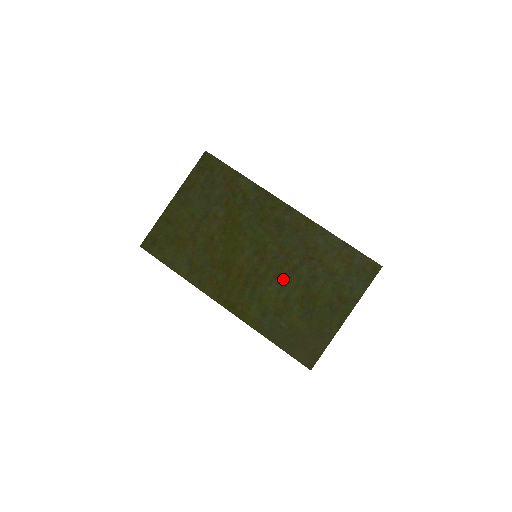
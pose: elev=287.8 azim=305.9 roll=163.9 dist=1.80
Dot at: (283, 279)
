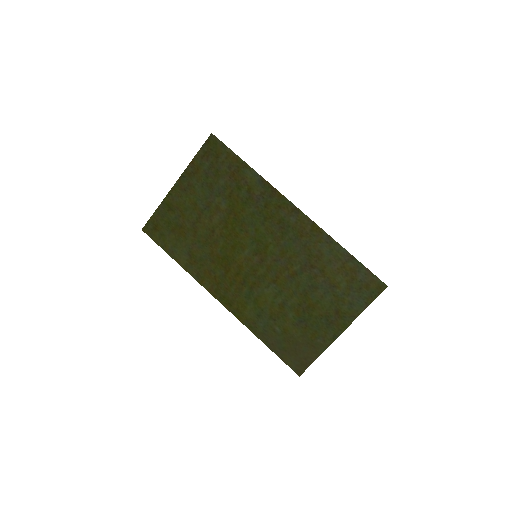
Dot at: (281, 284)
